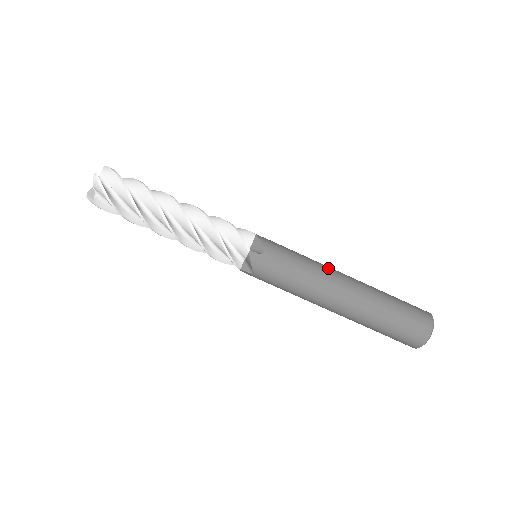
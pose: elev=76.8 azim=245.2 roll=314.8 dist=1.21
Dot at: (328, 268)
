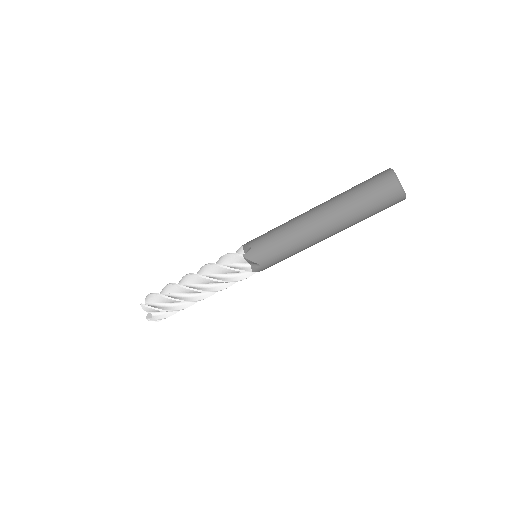
Dot at: (301, 229)
